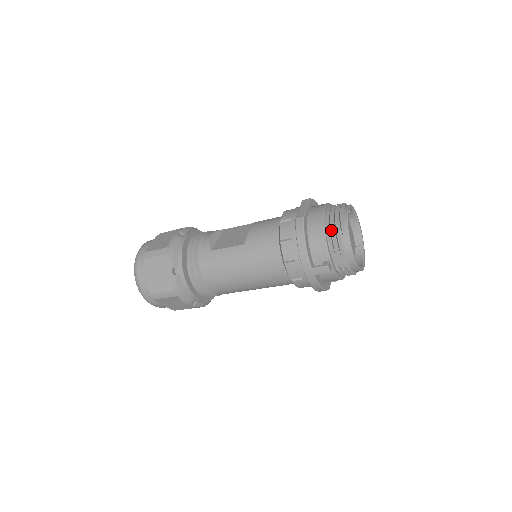
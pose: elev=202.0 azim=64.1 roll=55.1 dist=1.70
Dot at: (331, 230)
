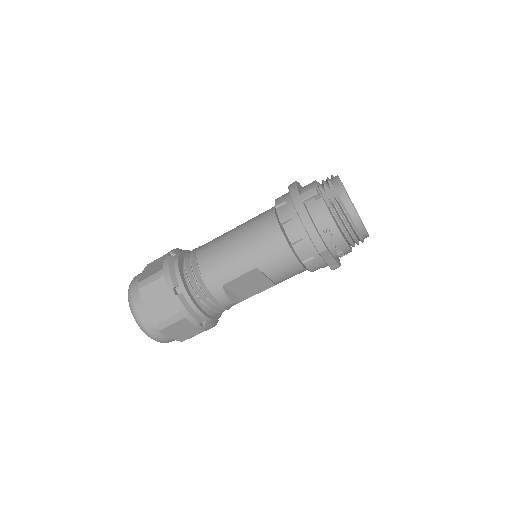
Dot at: (322, 180)
